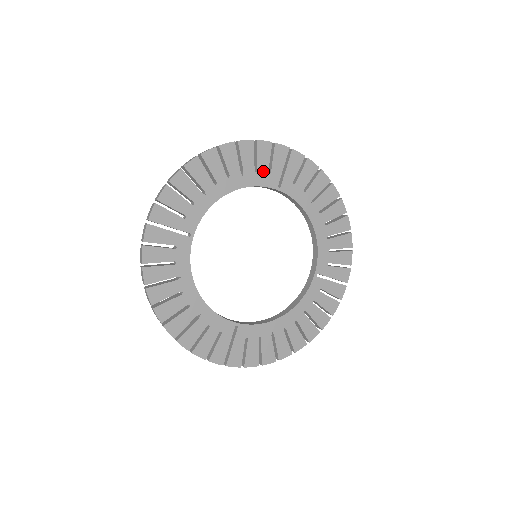
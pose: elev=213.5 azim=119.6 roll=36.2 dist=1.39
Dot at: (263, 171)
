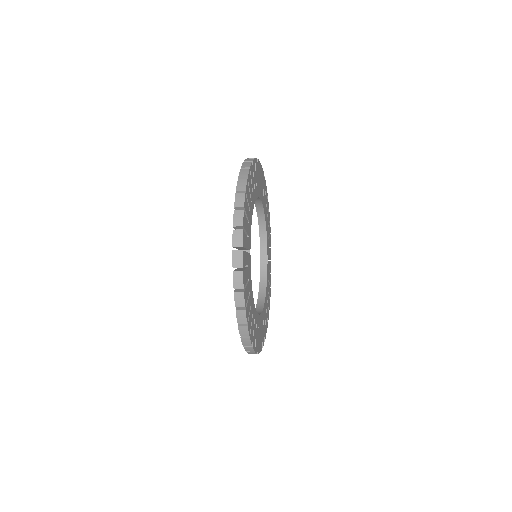
Dot at: (257, 184)
